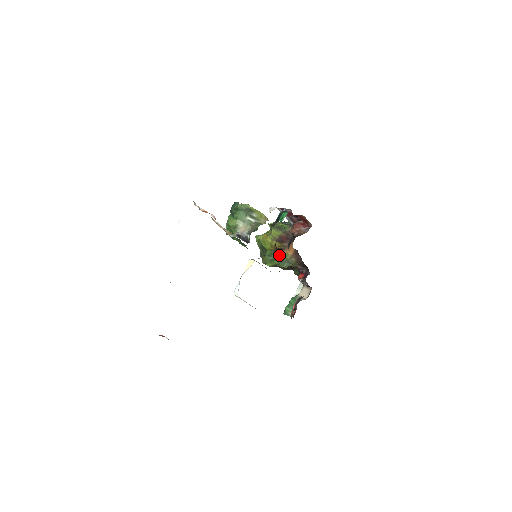
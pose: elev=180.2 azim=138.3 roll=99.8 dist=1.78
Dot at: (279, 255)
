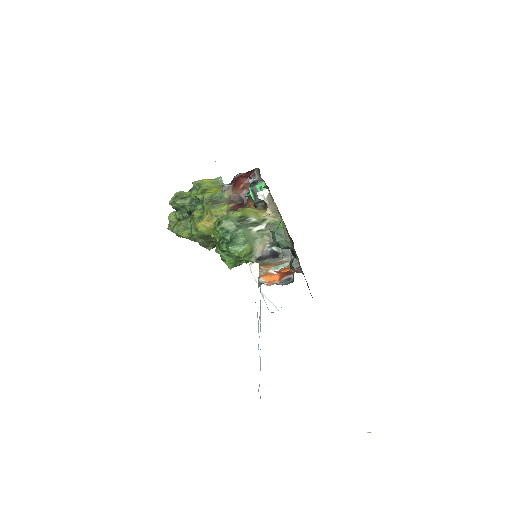
Dot at: occluded
